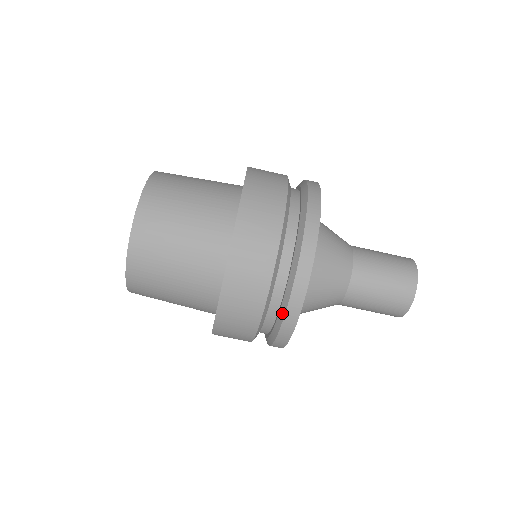
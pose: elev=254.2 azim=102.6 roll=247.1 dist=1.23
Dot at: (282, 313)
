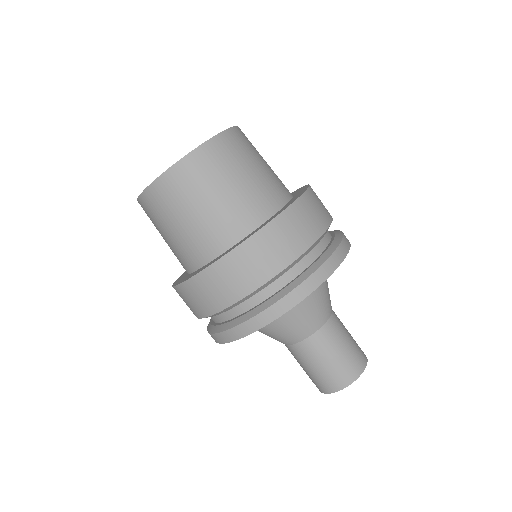
Dot at: (276, 298)
